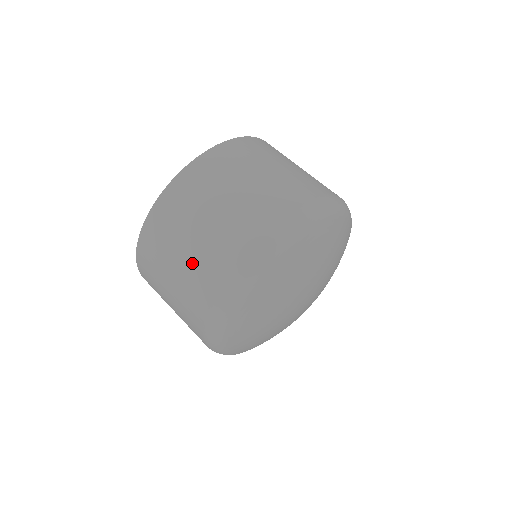
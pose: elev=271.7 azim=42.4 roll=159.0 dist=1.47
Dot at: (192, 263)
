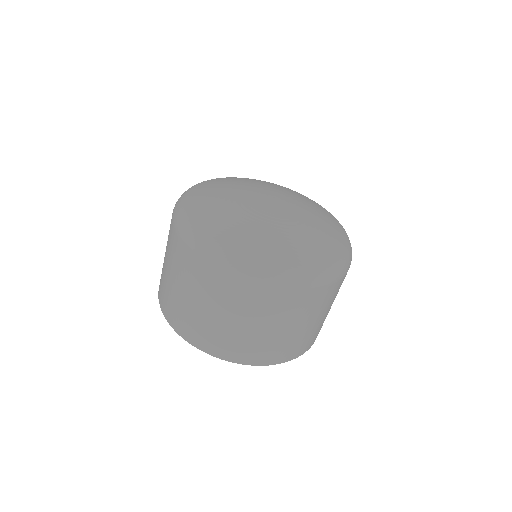
Dot at: (178, 274)
